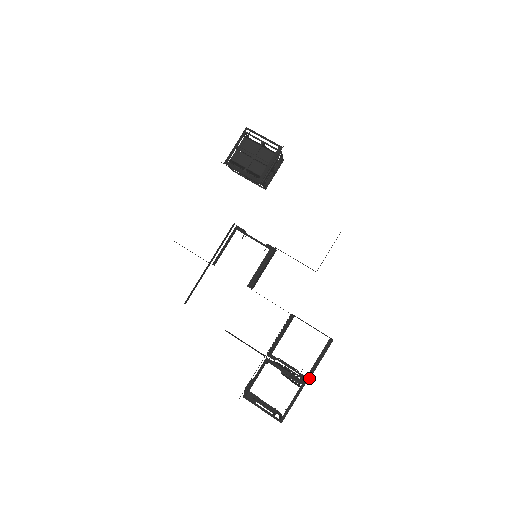
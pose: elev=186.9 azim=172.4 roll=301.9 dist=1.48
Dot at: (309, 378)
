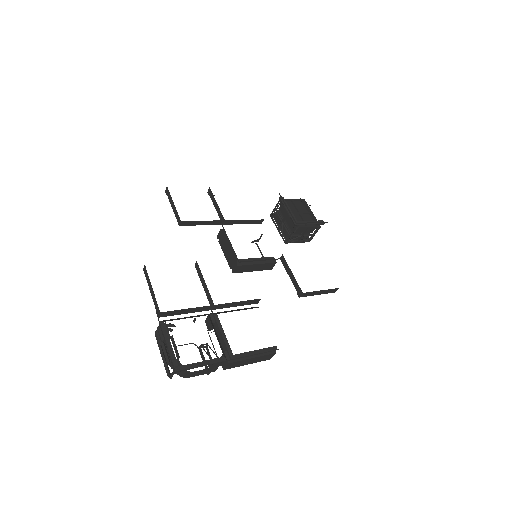
Dot at: (233, 361)
